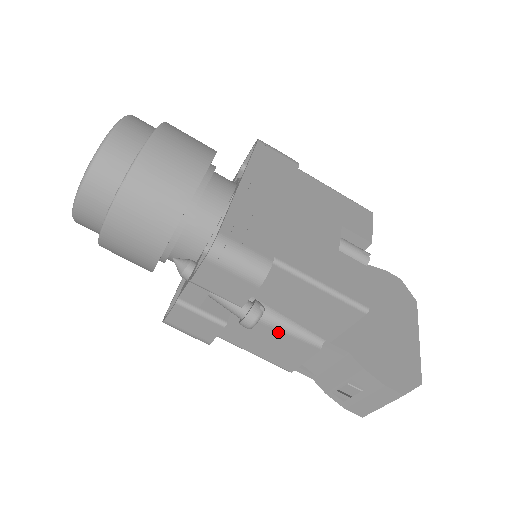
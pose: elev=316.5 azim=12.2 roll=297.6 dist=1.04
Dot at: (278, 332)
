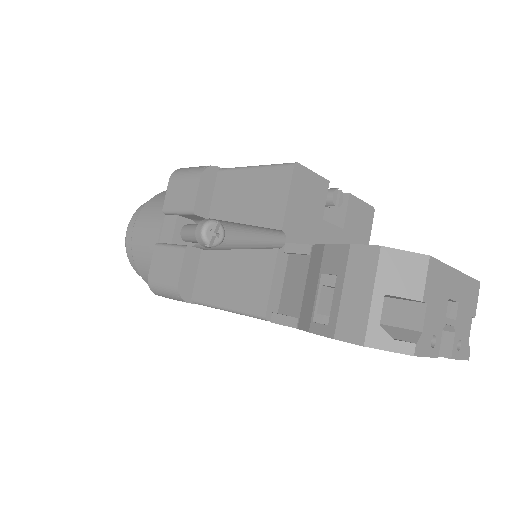
Dot at: (238, 251)
